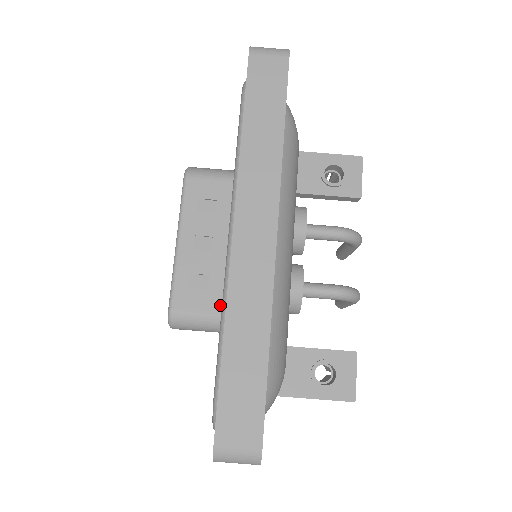
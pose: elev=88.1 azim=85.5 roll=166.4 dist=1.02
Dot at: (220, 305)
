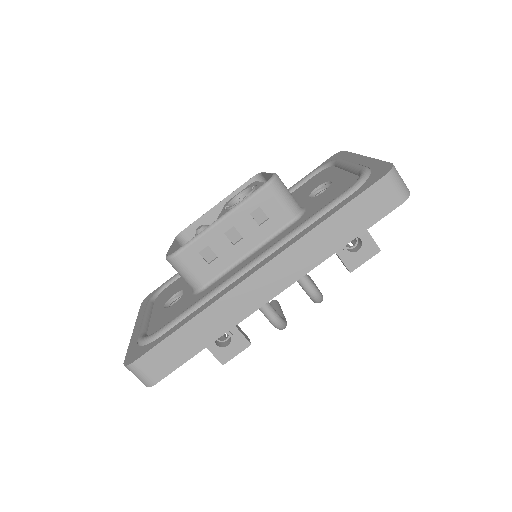
Dot at: (206, 279)
